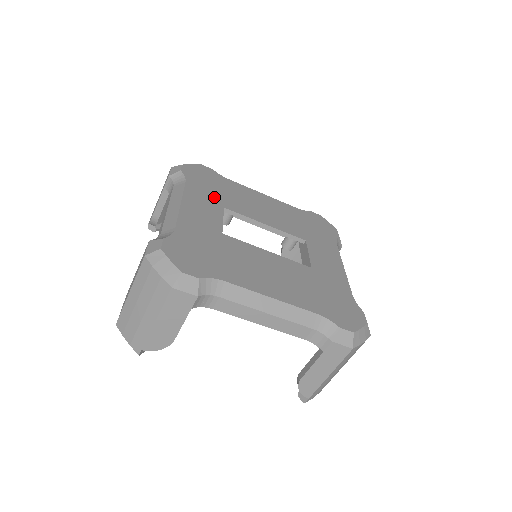
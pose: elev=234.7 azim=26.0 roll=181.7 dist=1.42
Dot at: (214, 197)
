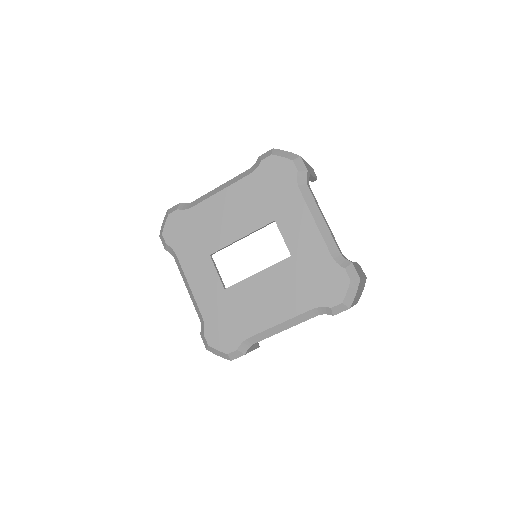
Dot at: (198, 250)
